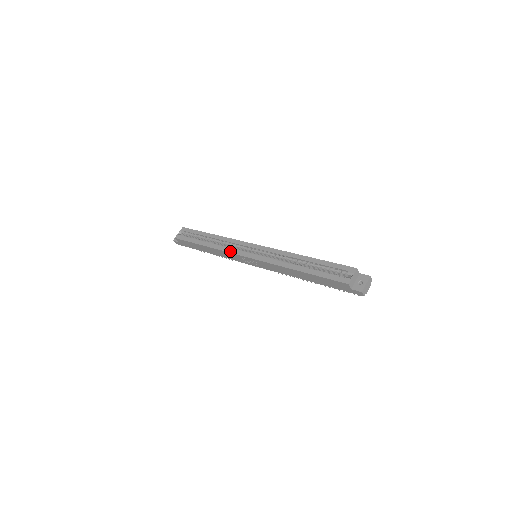
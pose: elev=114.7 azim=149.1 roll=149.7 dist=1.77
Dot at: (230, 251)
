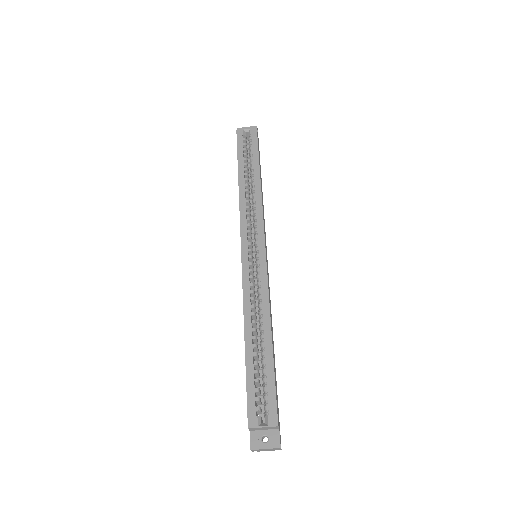
Dot at: (242, 220)
